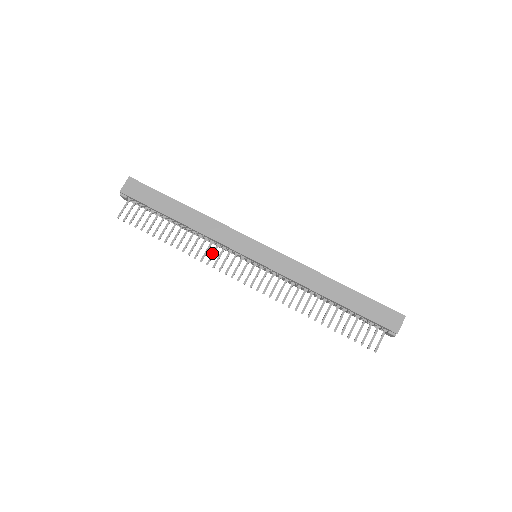
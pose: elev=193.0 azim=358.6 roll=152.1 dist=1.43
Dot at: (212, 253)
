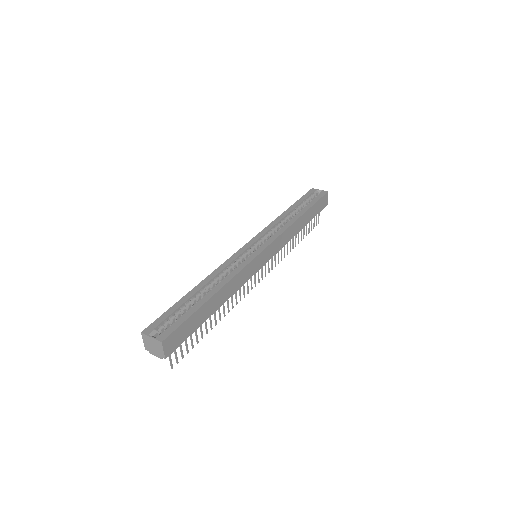
Dot at: (240, 292)
